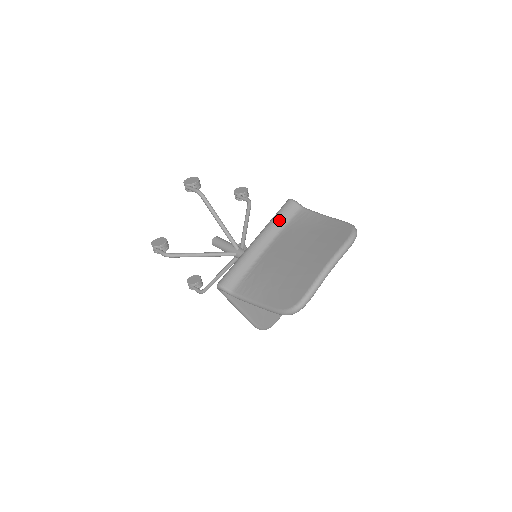
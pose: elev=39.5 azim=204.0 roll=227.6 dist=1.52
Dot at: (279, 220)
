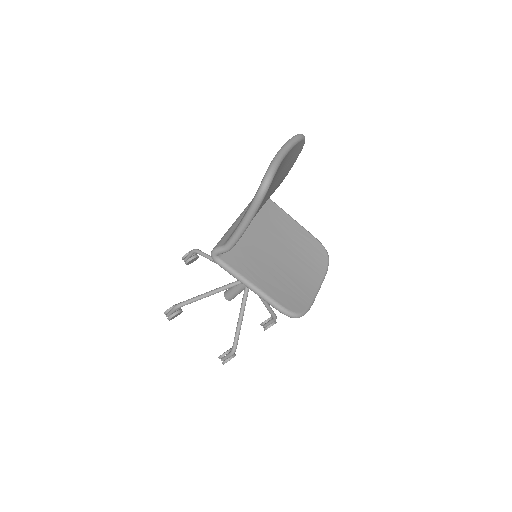
Dot at: occluded
